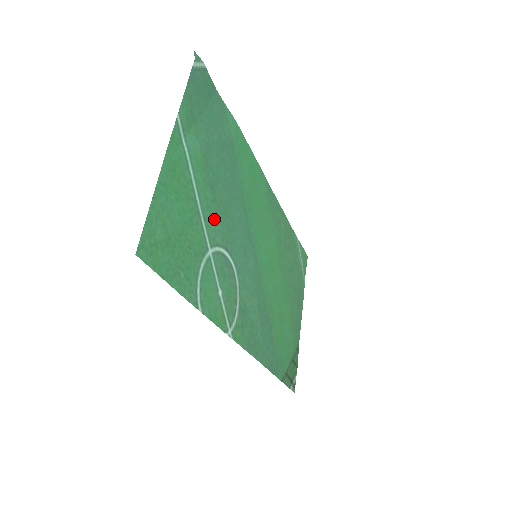
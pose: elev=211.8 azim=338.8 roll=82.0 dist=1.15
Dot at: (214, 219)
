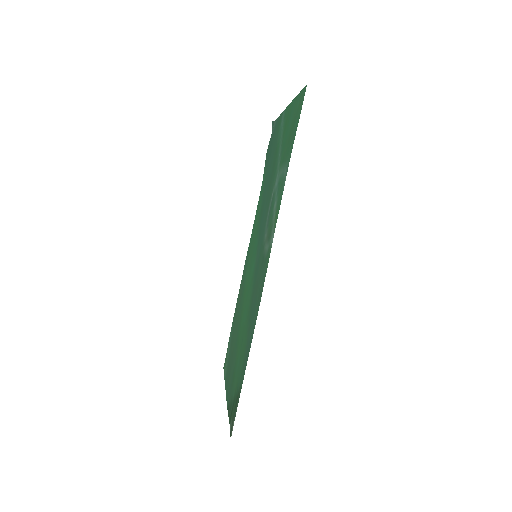
Dot at: (274, 177)
